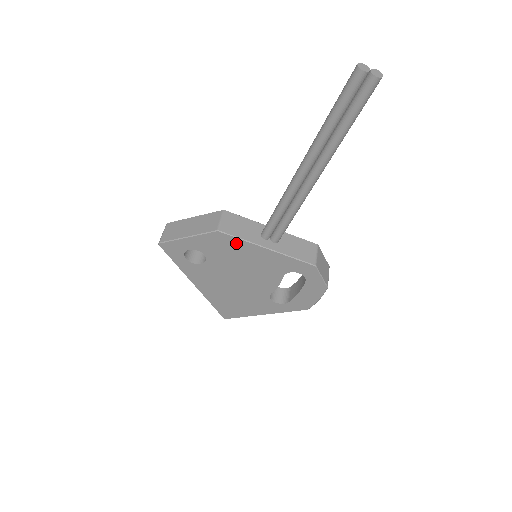
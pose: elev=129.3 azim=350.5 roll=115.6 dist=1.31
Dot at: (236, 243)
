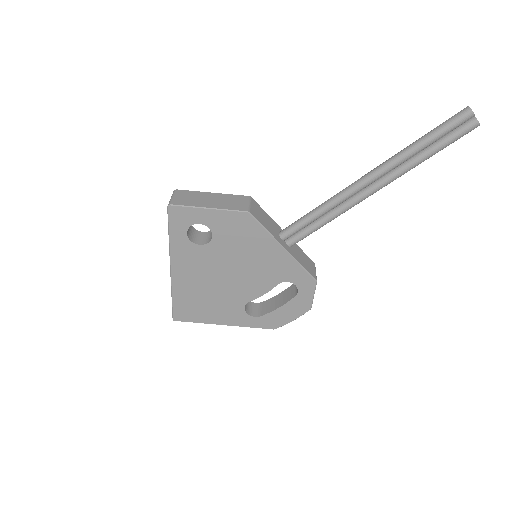
Dot at: (257, 232)
